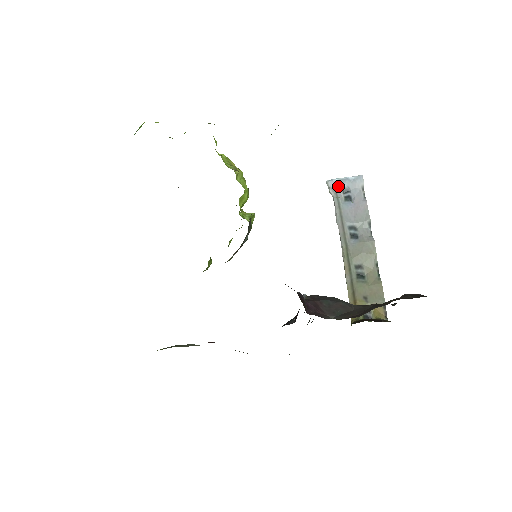
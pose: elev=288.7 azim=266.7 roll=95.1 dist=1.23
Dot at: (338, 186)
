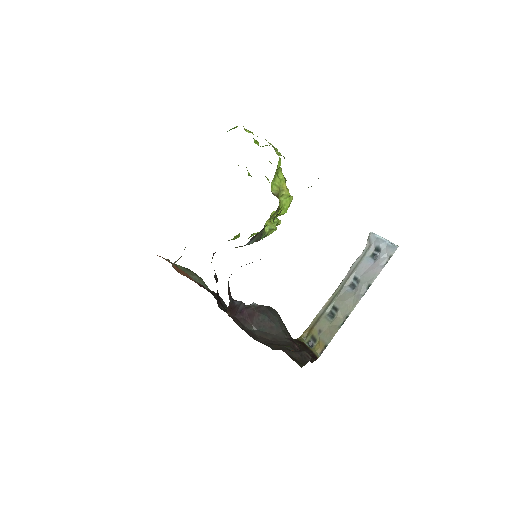
Dot at: (375, 242)
